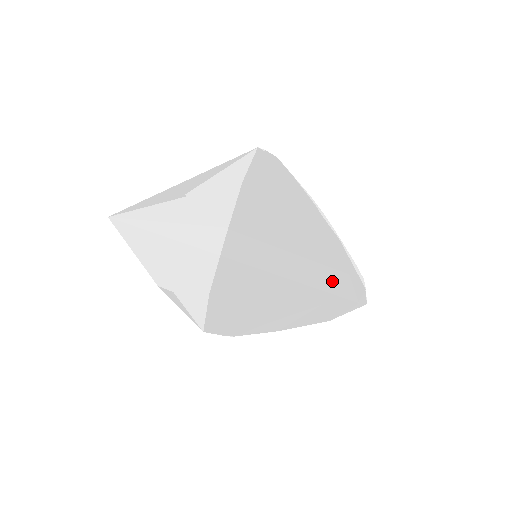
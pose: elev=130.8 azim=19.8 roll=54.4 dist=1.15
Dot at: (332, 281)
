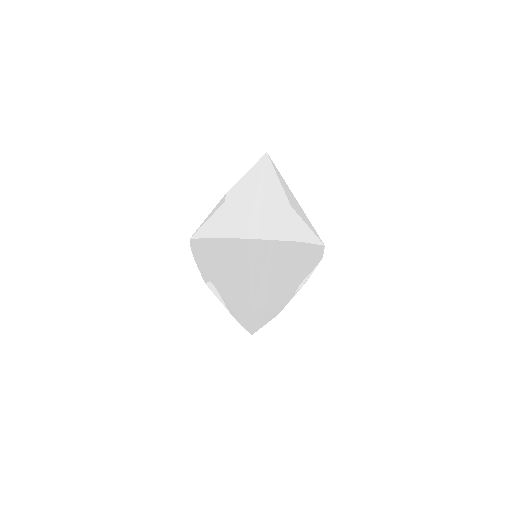
Dot at: (260, 295)
